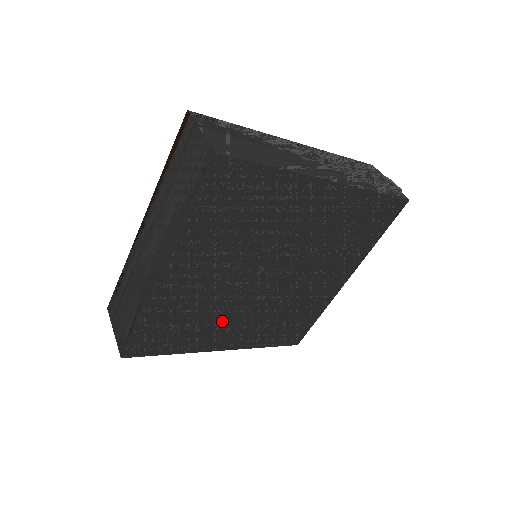
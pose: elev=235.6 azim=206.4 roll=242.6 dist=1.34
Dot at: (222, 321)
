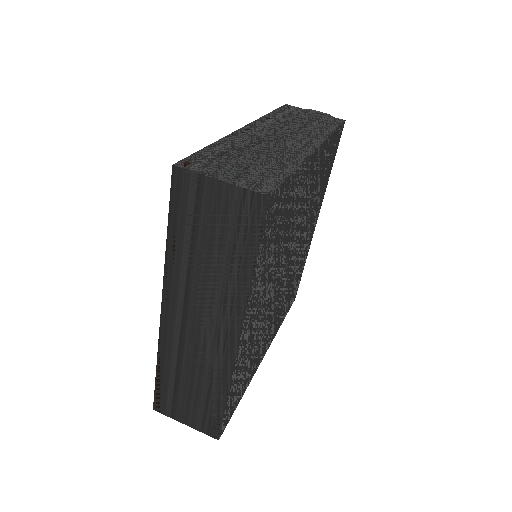
Dot at: (265, 334)
